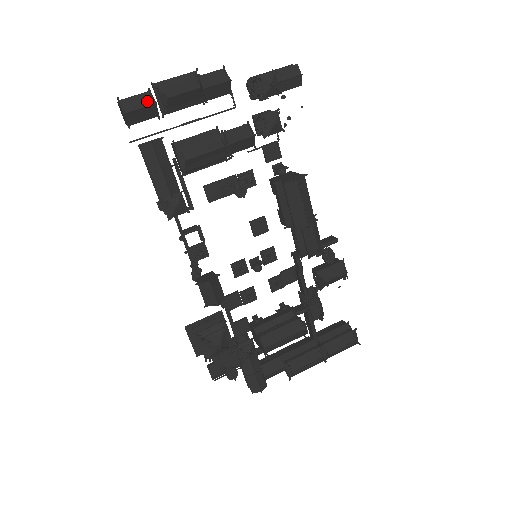
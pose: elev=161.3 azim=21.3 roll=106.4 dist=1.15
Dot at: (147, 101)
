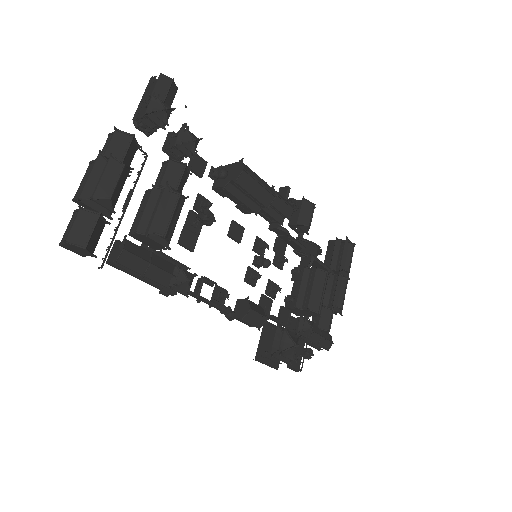
Dot at: (89, 219)
